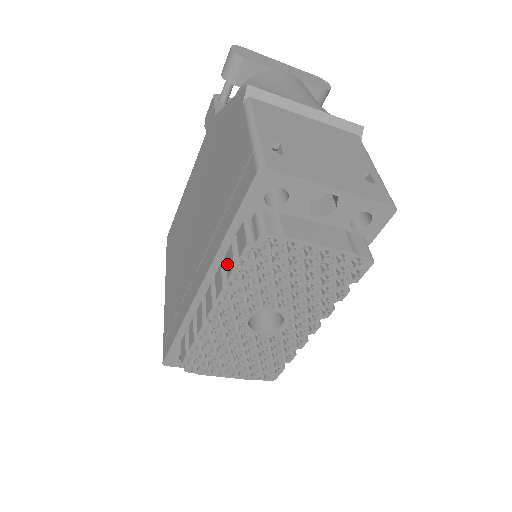
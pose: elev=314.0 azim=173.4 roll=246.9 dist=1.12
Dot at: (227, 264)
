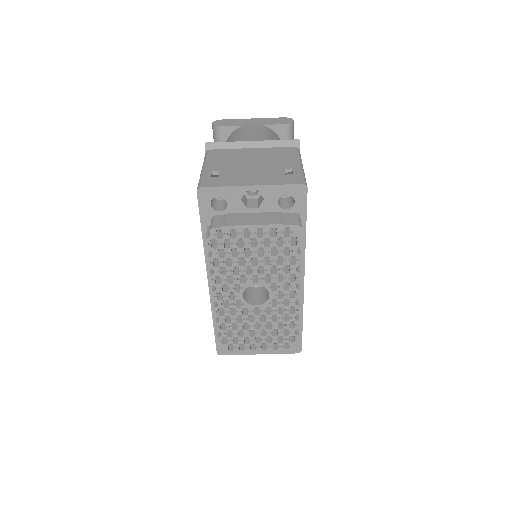
Dot at: occluded
